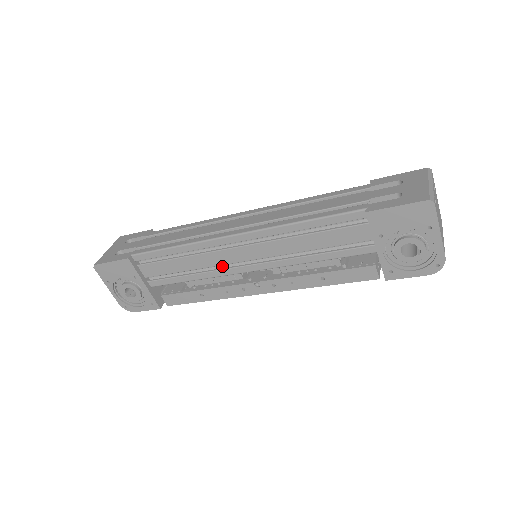
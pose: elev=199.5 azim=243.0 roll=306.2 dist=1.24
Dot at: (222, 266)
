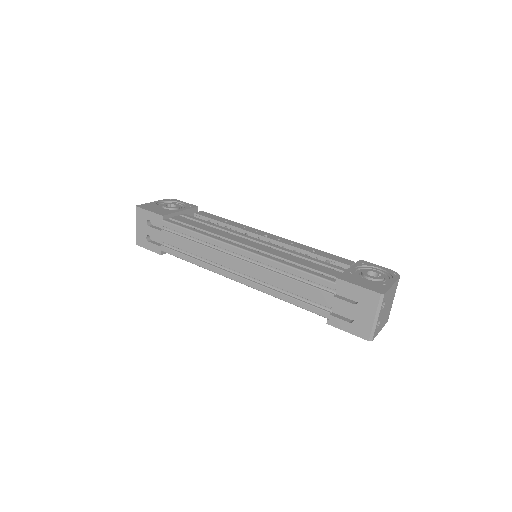
Dot at: occluded
